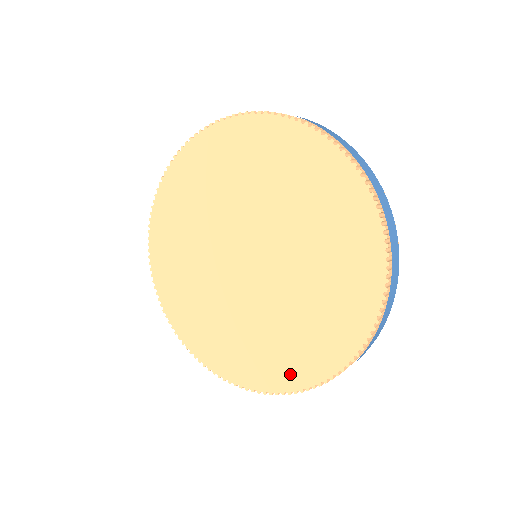
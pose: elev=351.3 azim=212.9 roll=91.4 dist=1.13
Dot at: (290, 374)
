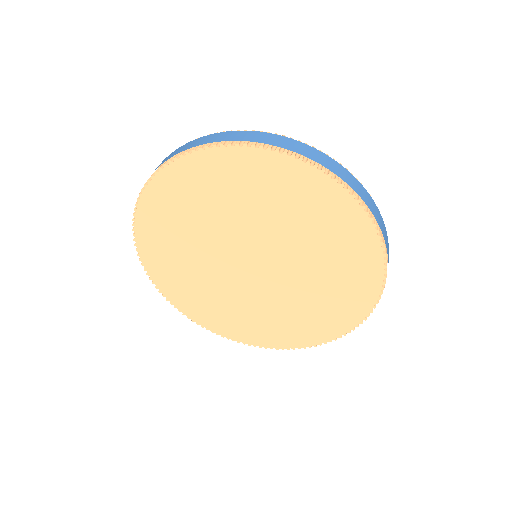
Dot at: (361, 297)
